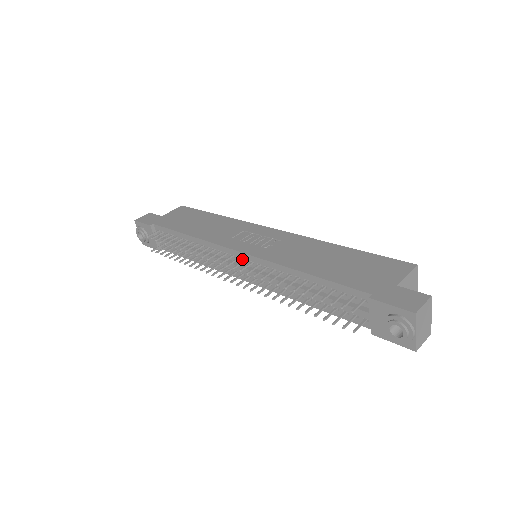
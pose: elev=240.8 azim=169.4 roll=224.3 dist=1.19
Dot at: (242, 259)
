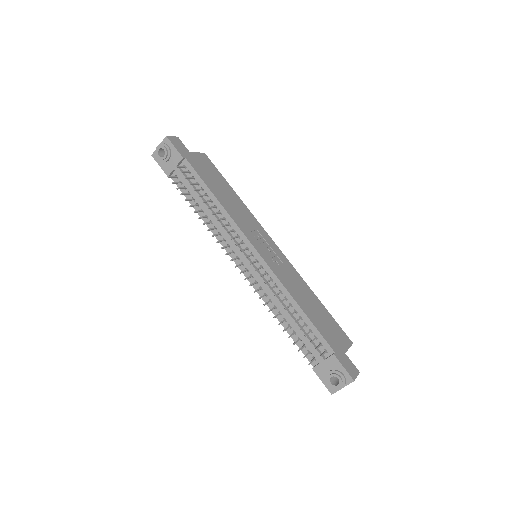
Dot at: (255, 258)
